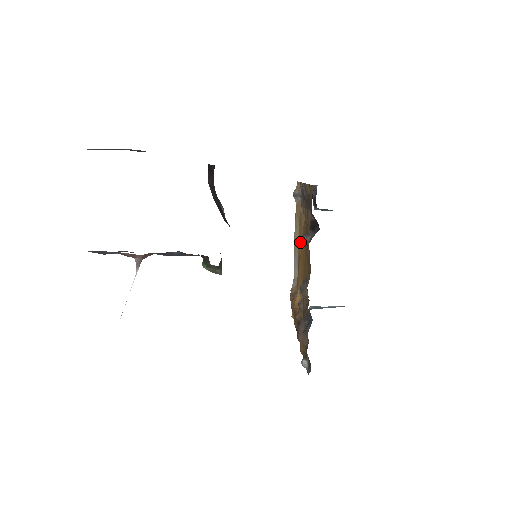
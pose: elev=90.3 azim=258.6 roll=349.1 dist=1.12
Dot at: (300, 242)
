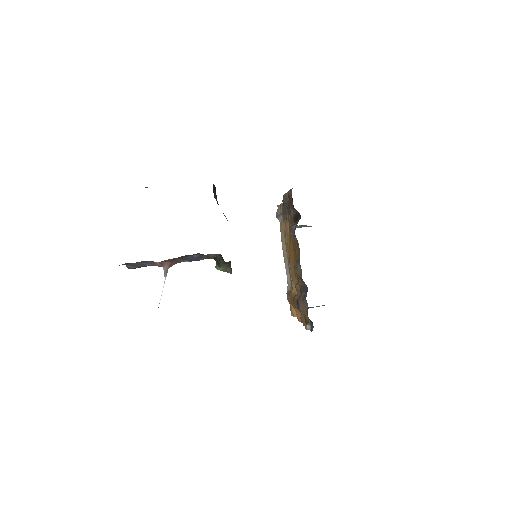
Dot at: (288, 246)
